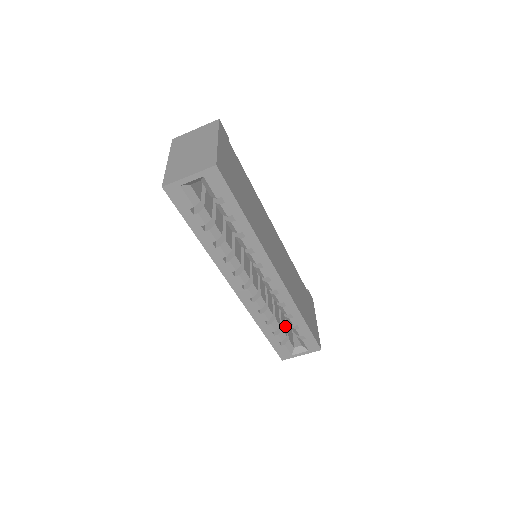
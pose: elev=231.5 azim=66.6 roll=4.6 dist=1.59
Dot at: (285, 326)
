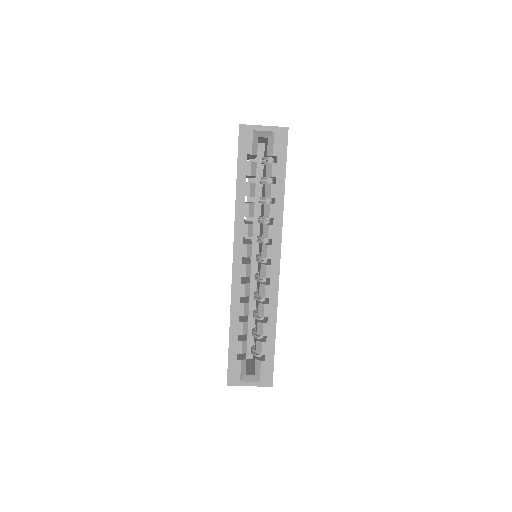
Dot at: occluded
